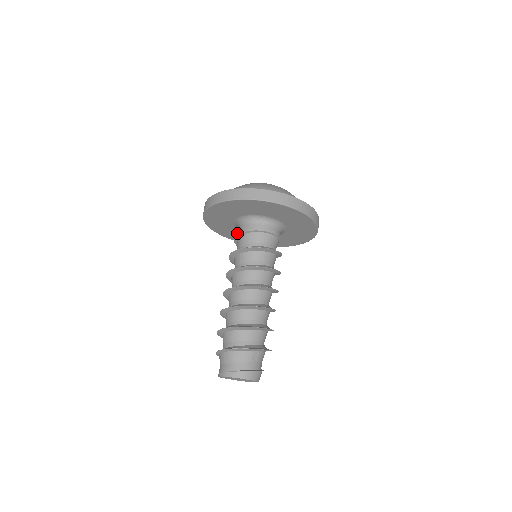
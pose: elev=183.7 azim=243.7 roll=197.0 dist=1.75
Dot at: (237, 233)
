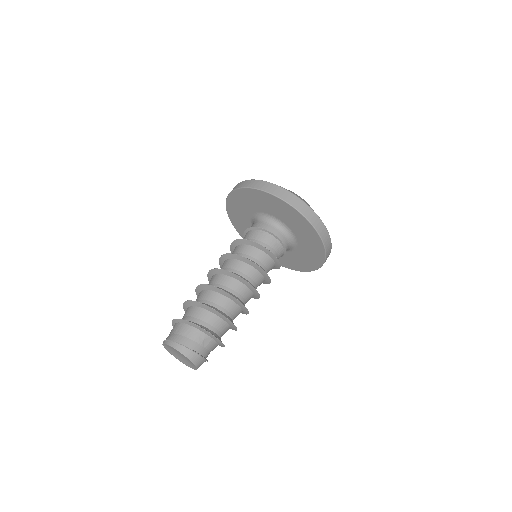
Dot at: occluded
